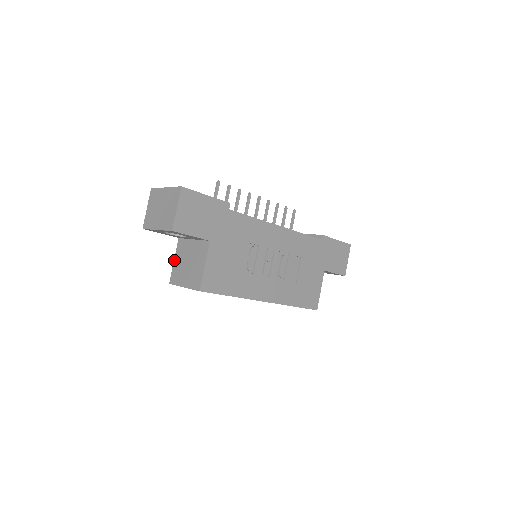
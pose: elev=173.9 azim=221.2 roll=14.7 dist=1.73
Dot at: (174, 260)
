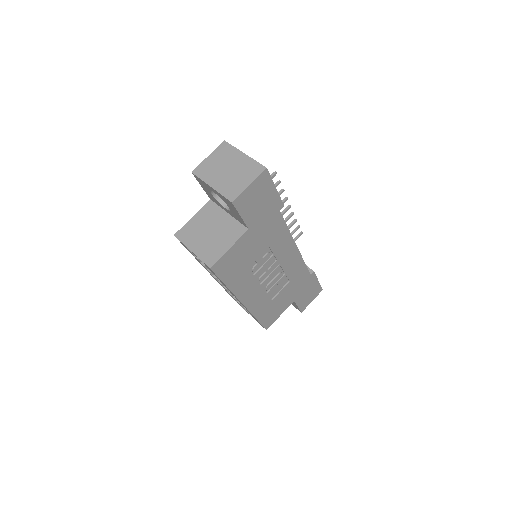
Dot at: (193, 217)
